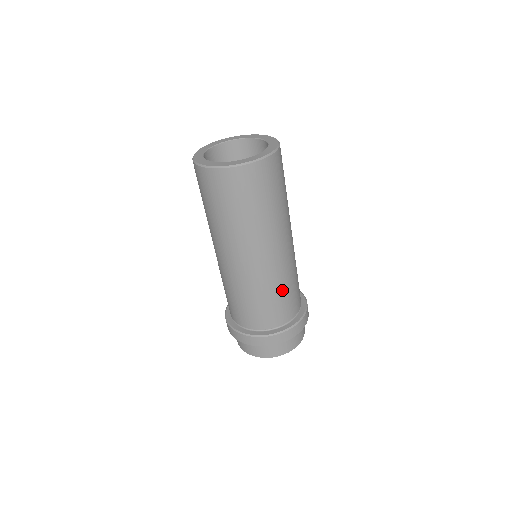
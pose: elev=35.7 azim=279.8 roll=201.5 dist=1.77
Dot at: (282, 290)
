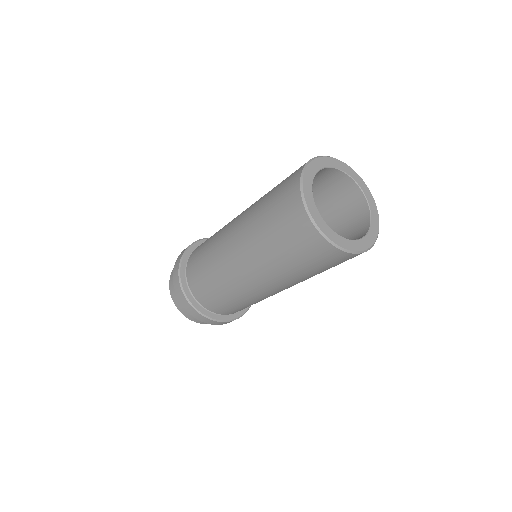
Dot at: occluded
